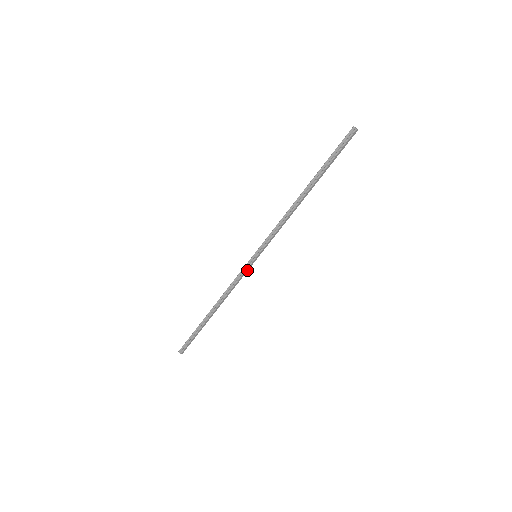
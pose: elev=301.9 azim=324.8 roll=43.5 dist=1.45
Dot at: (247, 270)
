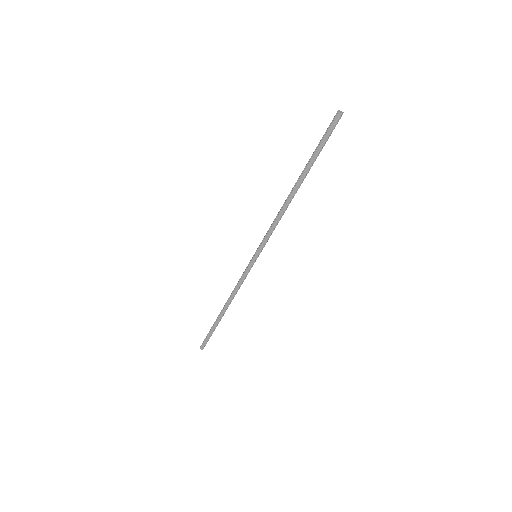
Dot at: (248, 270)
